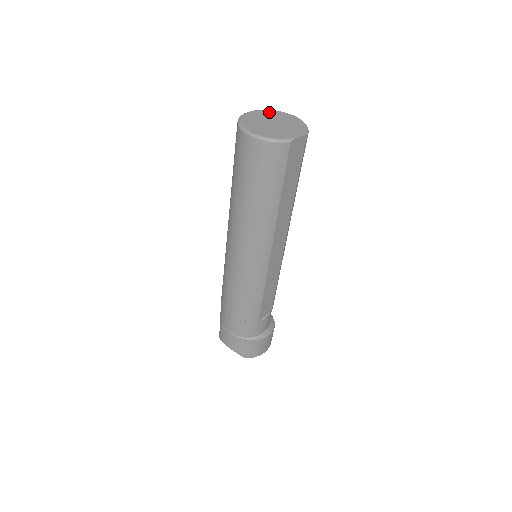
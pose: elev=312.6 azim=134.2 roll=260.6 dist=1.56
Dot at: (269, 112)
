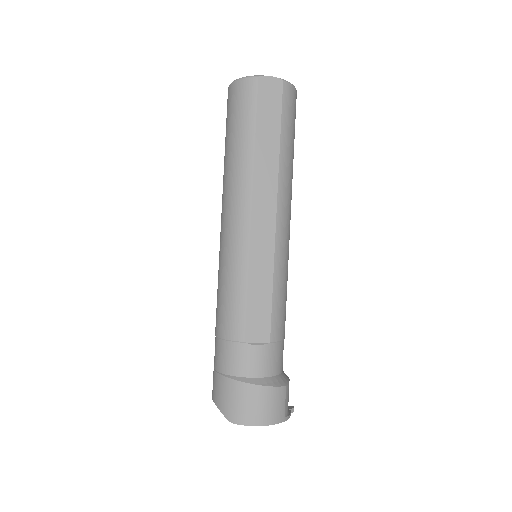
Dot at: occluded
